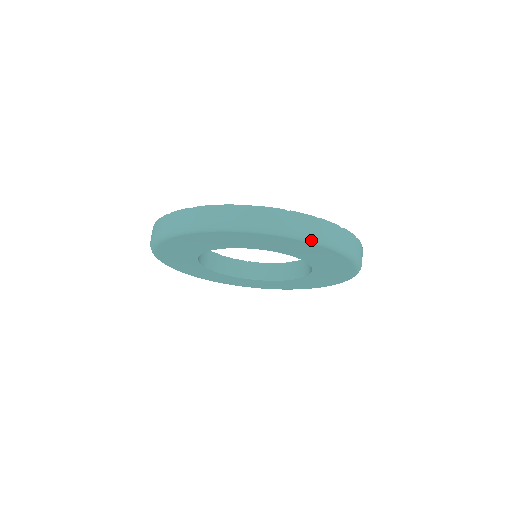
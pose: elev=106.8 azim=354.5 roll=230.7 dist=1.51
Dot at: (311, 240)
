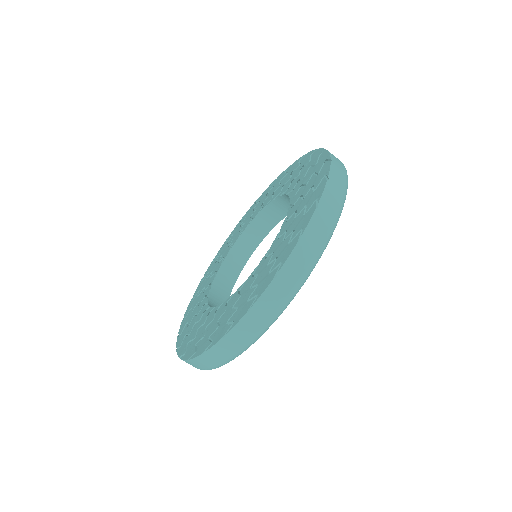
Dot at: occluded
